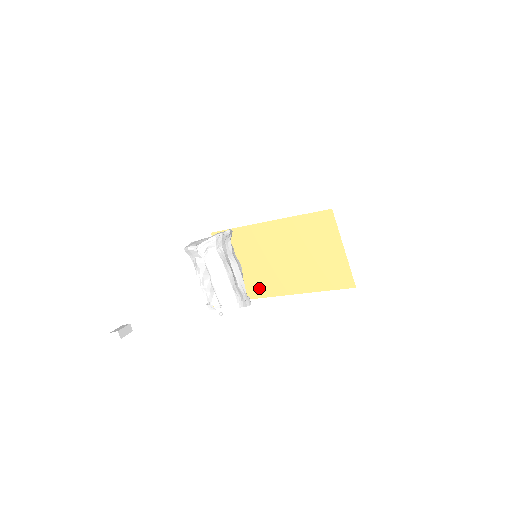
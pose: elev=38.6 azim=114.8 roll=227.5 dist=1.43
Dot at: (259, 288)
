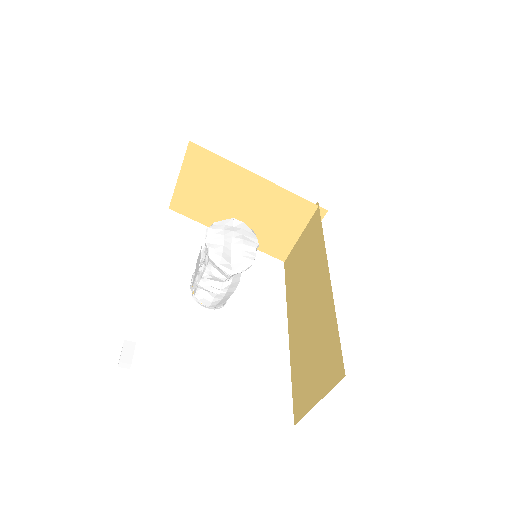
Dot at: (206, 216)
